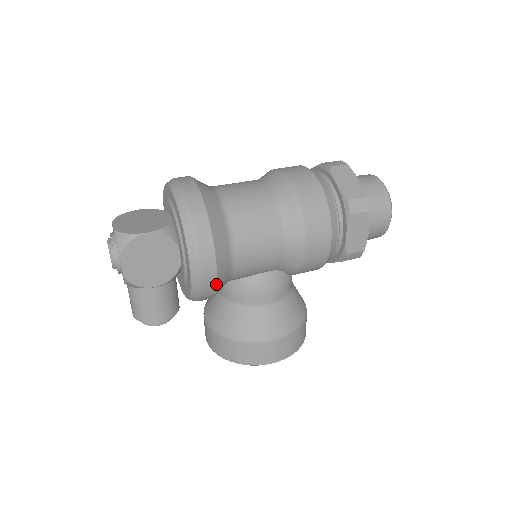
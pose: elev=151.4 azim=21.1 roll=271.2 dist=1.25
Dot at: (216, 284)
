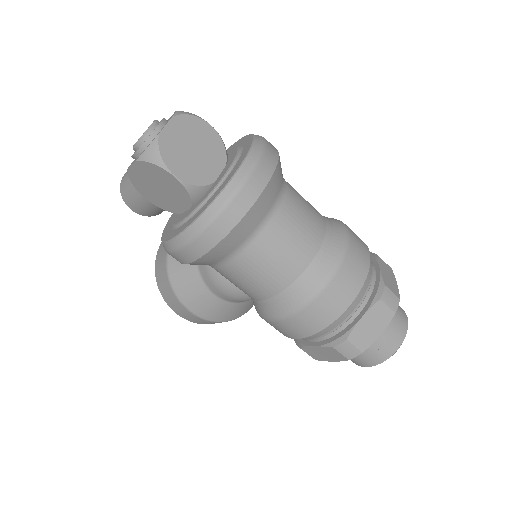
Dot at: (182, 263)
